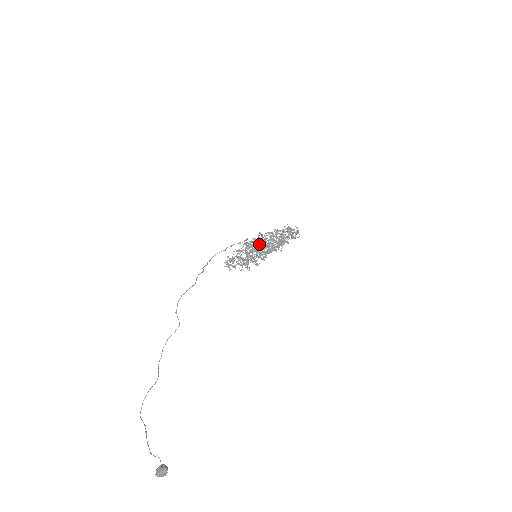
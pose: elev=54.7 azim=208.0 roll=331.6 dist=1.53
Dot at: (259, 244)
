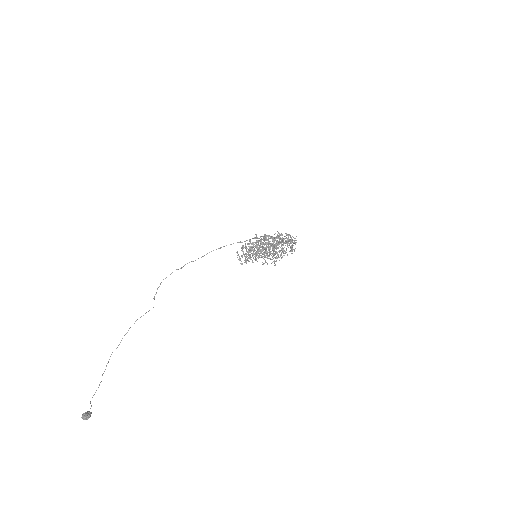
Dot at: (256, 246)
